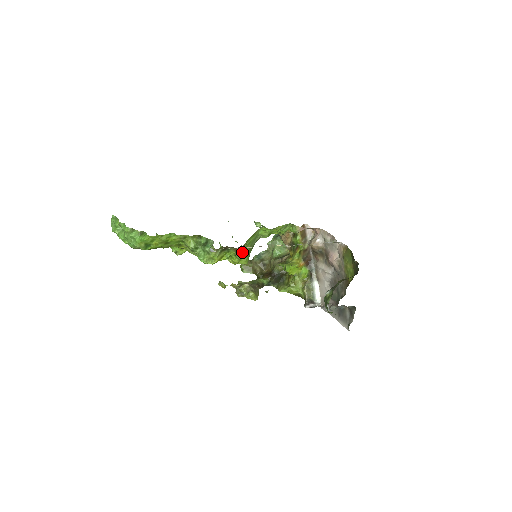
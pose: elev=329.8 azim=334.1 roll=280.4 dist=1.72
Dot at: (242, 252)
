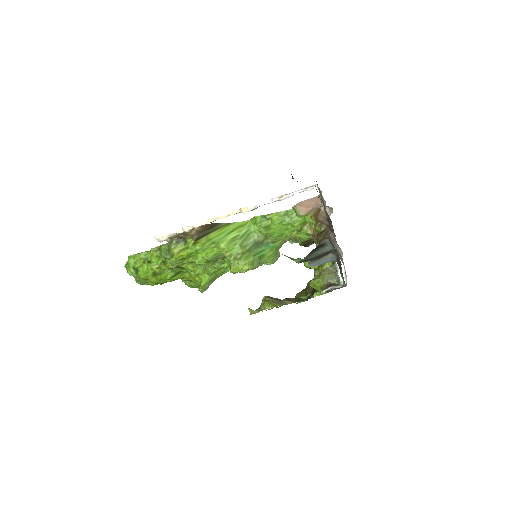
Dot at: (232, 253)
